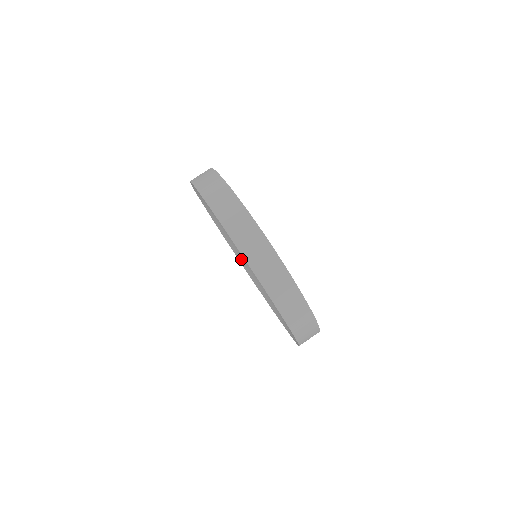
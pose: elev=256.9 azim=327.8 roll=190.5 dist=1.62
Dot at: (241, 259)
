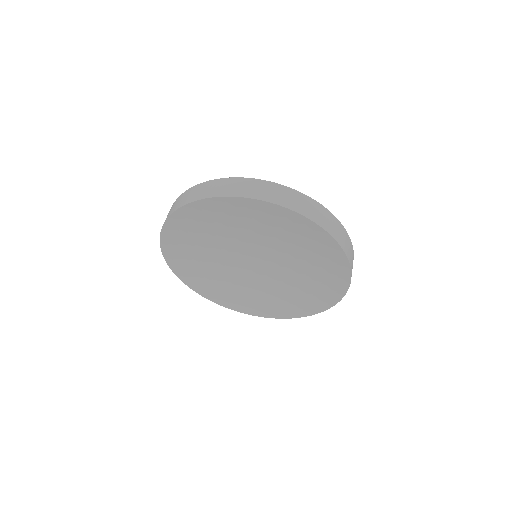
Dot at: (244, 305)
